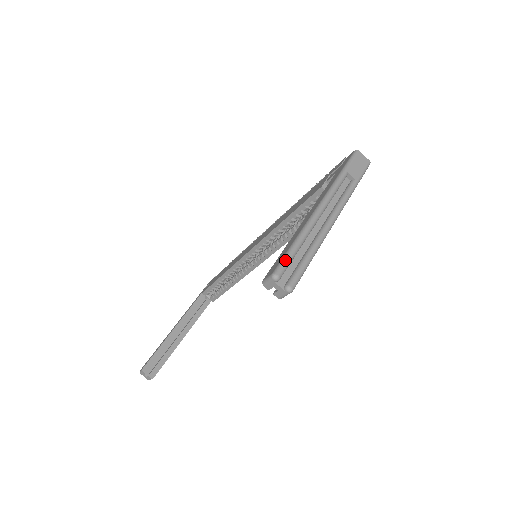
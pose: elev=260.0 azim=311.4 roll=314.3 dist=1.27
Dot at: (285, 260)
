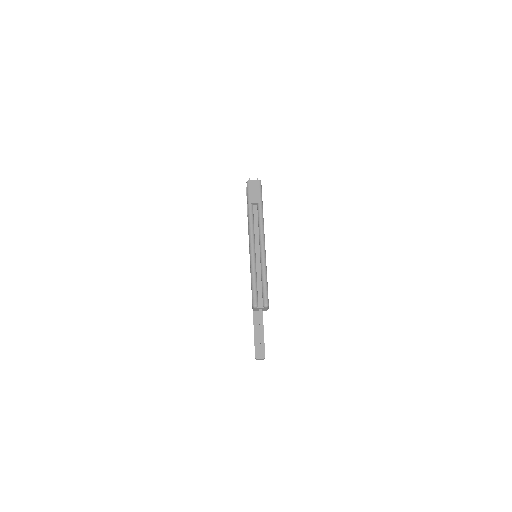
Dot at: (253, 293)
